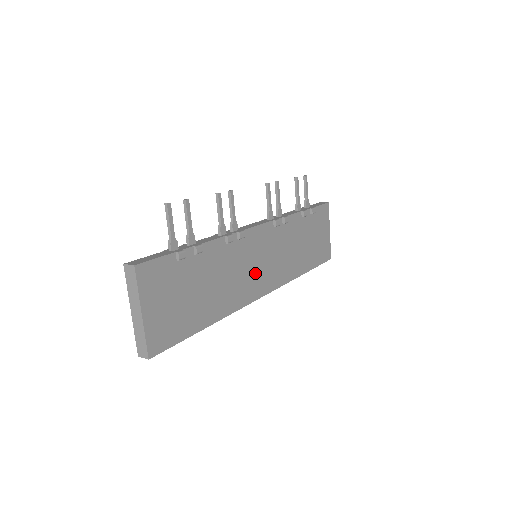
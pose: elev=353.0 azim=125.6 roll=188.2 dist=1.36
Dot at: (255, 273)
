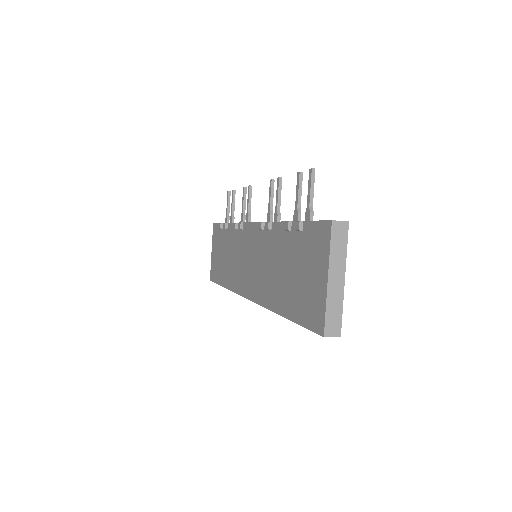
Dot at: occluded
